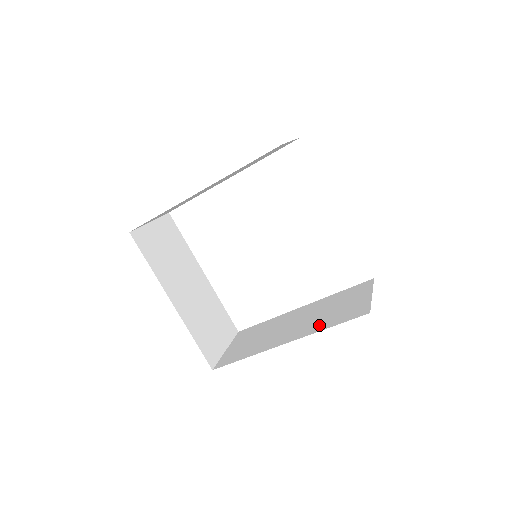
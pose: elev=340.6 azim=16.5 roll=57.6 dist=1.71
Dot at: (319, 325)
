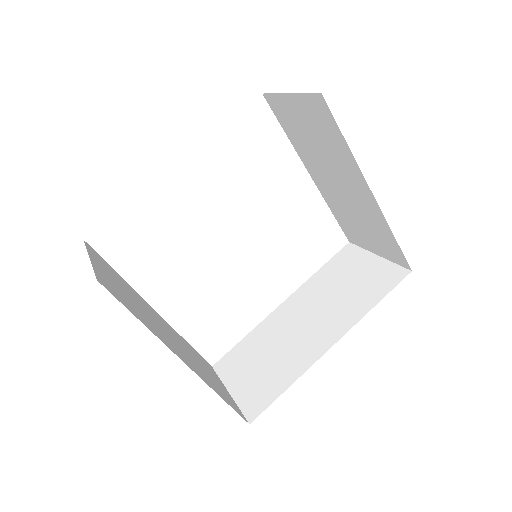
Dot at: (355, 308)
